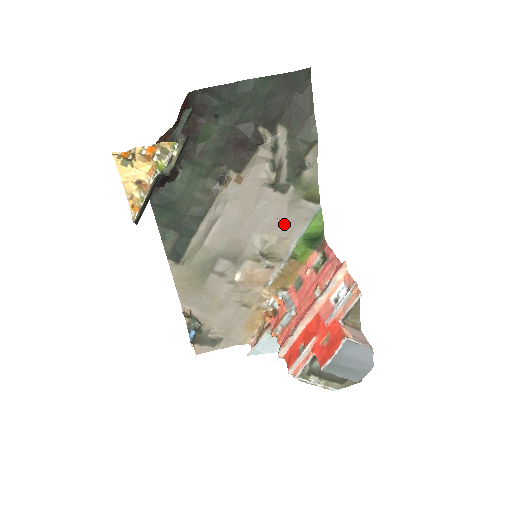
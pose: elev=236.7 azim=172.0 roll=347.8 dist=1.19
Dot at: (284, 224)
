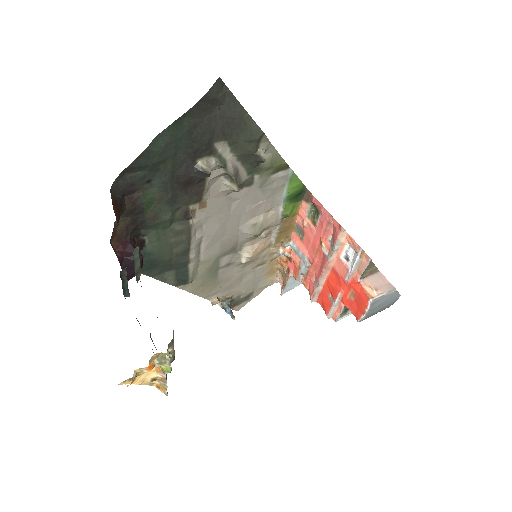
Dot at: (264, 202)
